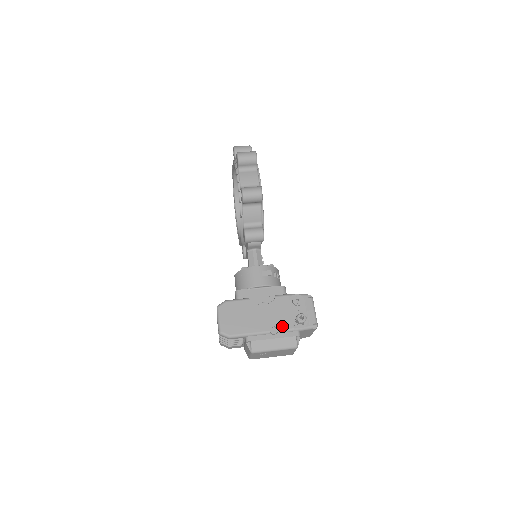
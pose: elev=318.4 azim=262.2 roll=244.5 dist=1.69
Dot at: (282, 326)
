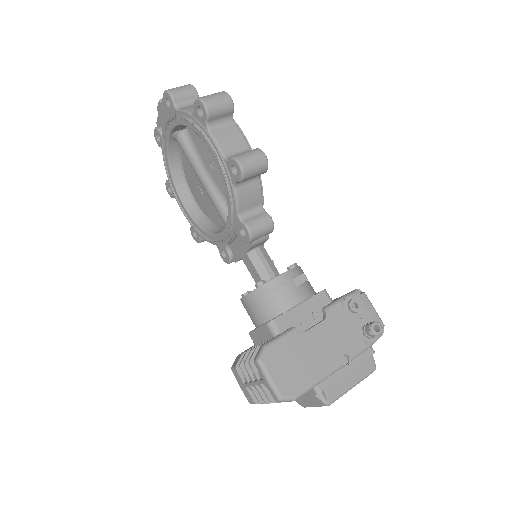
Dot at: (352, 349)
